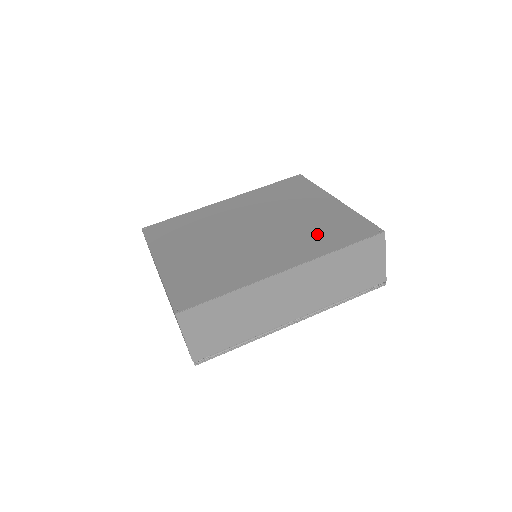
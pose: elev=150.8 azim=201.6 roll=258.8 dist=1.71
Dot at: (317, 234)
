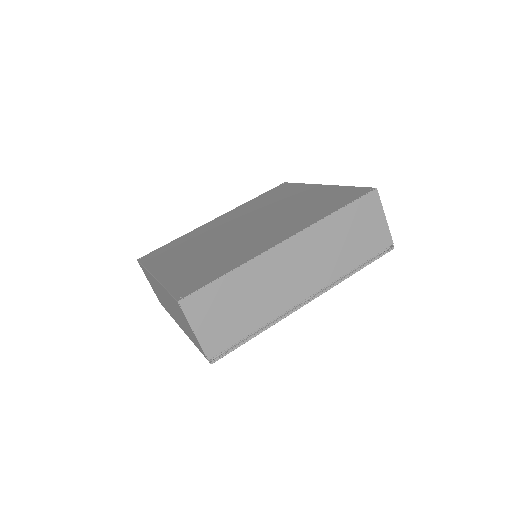
Dot at: (310, 210)
